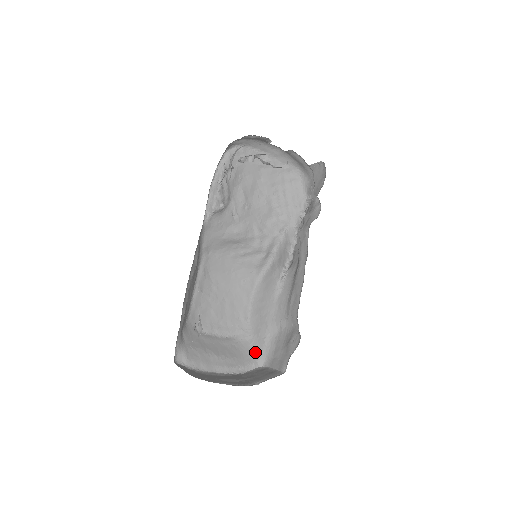
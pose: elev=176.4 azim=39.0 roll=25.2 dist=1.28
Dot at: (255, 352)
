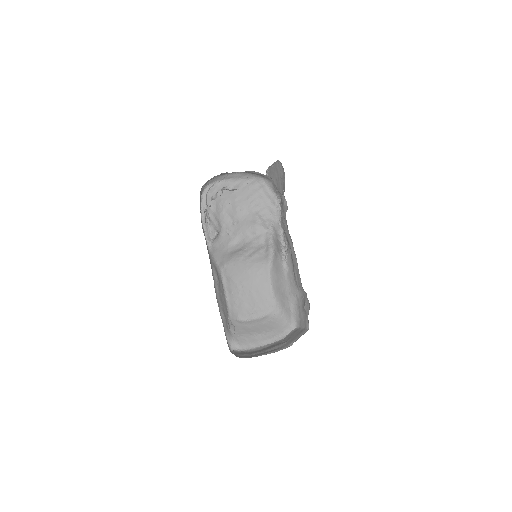
Dot at: (287, 320)
